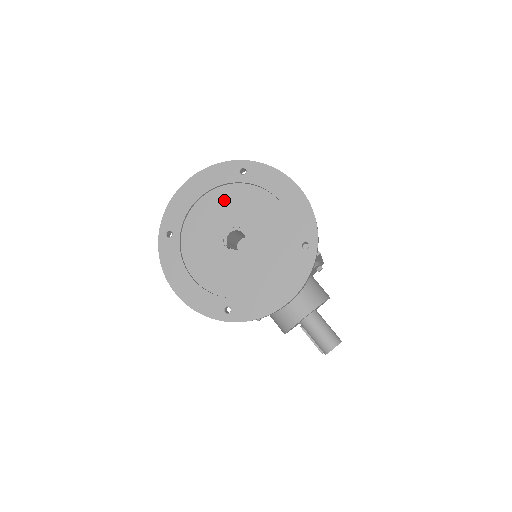
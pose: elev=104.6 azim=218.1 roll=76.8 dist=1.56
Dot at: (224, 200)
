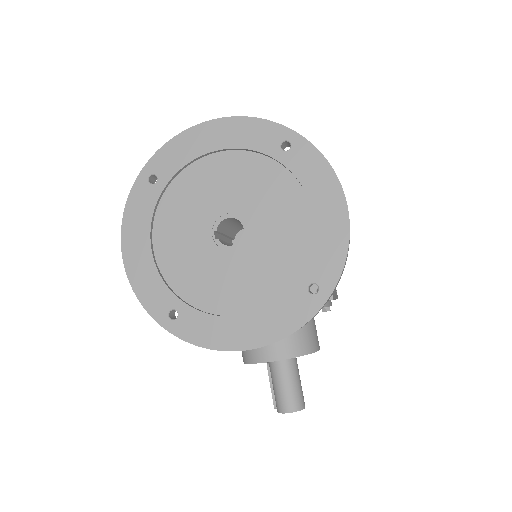
Dot at: (242, 171)
